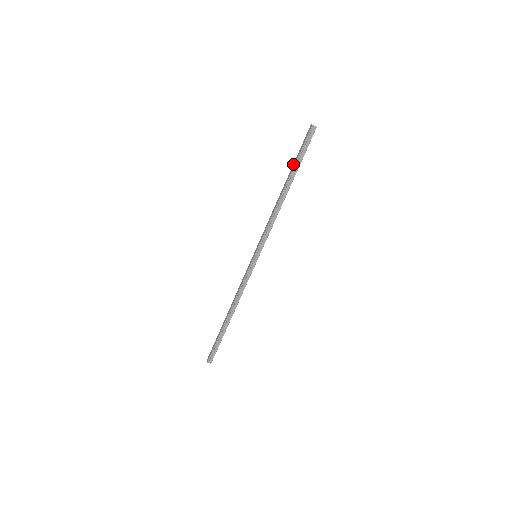
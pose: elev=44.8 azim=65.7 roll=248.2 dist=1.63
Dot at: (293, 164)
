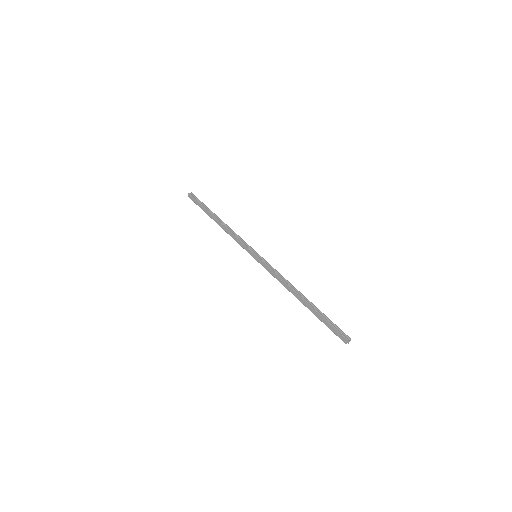
Dot at: (317, 313)
